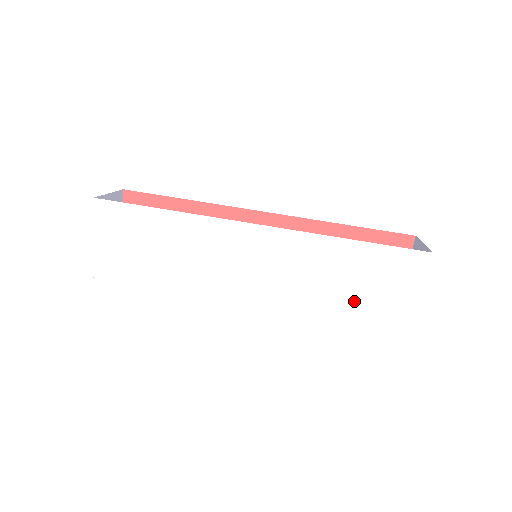
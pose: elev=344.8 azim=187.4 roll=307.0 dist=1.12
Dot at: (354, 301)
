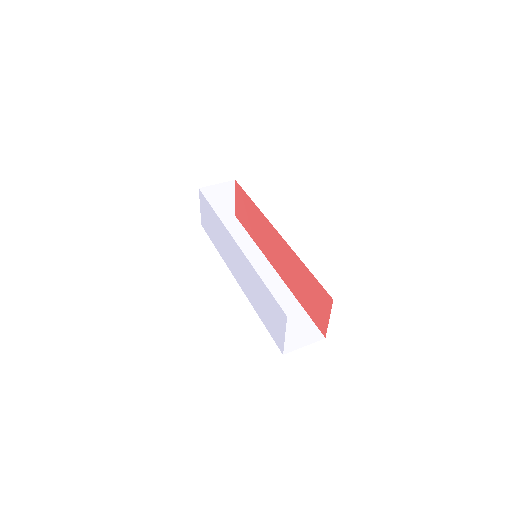
Dot at: (265, 315)
